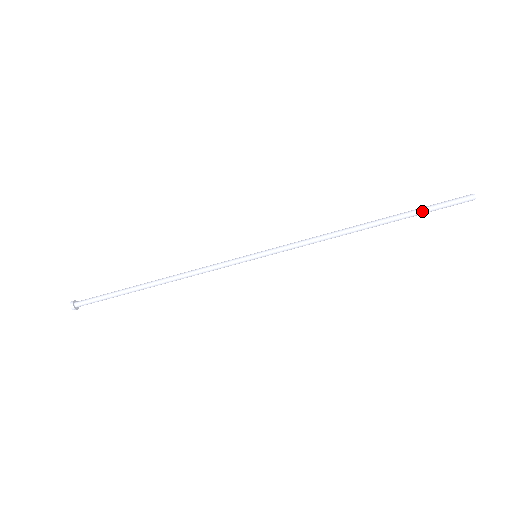
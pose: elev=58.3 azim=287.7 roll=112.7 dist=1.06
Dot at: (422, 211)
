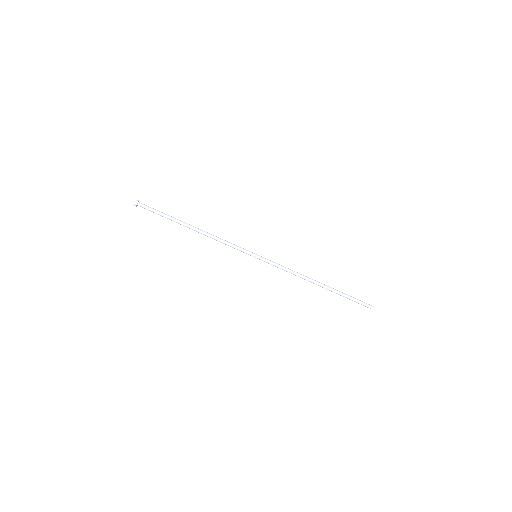
Dot at: (347, 297)
